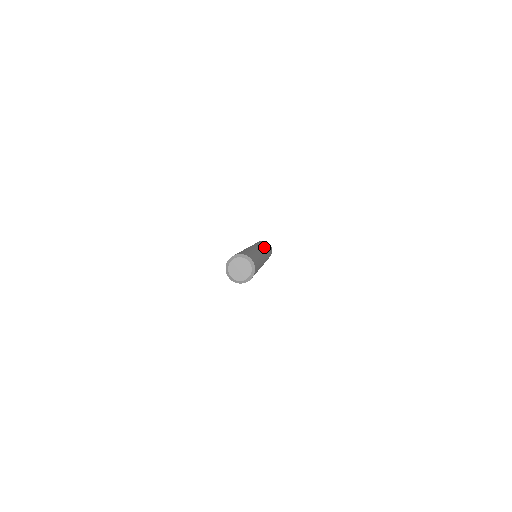
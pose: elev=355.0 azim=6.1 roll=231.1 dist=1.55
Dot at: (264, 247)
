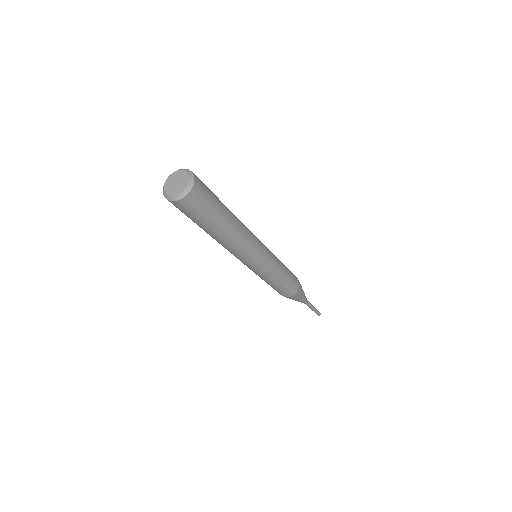
Dot at: occluded
